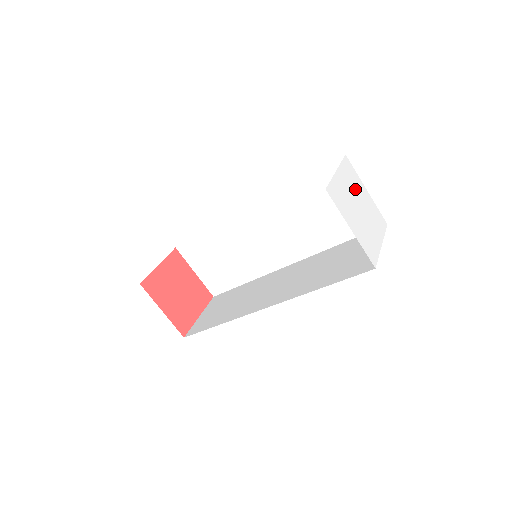
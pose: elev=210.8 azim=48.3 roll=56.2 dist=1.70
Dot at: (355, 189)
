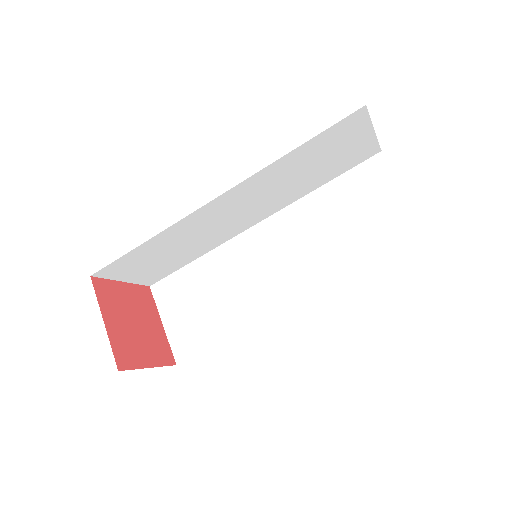
Dot at: occluded
